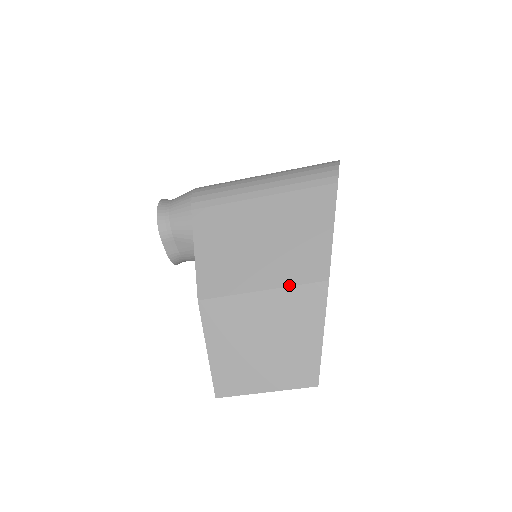
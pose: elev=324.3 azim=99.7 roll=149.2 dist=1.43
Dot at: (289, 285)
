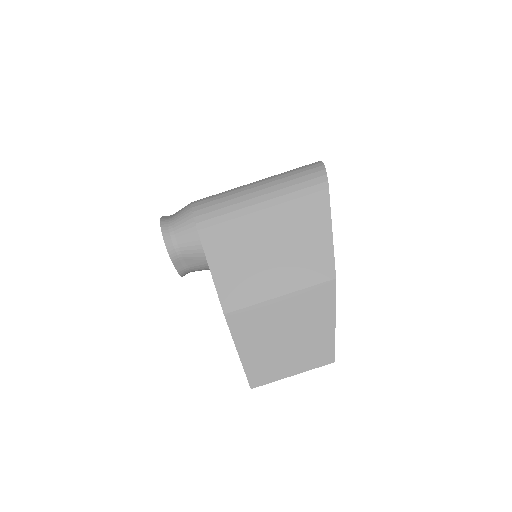
Dot at: (303, 288)
